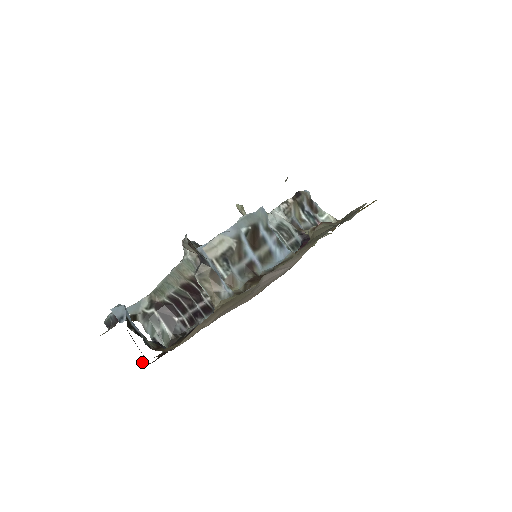
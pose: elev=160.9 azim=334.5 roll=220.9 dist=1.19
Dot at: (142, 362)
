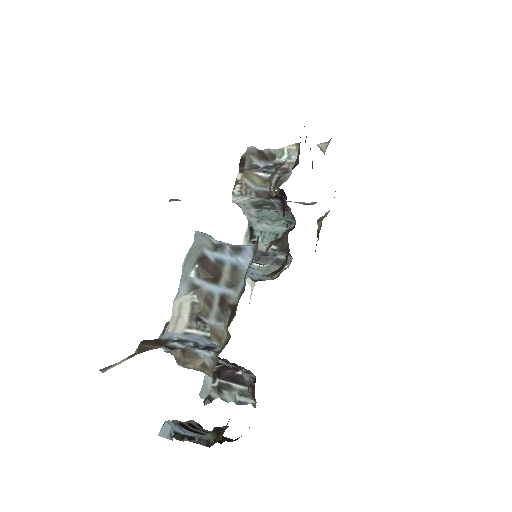
Dot at: (234, 440)
